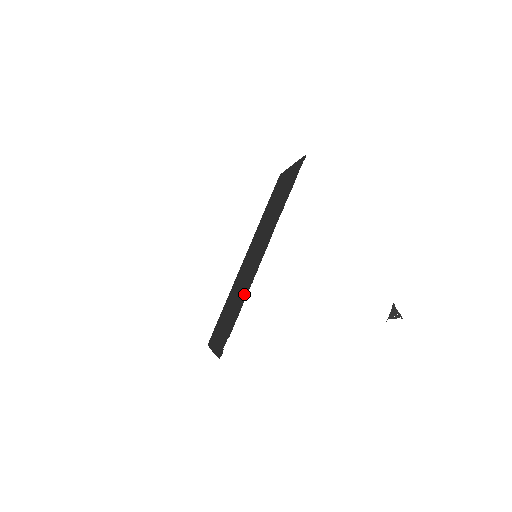
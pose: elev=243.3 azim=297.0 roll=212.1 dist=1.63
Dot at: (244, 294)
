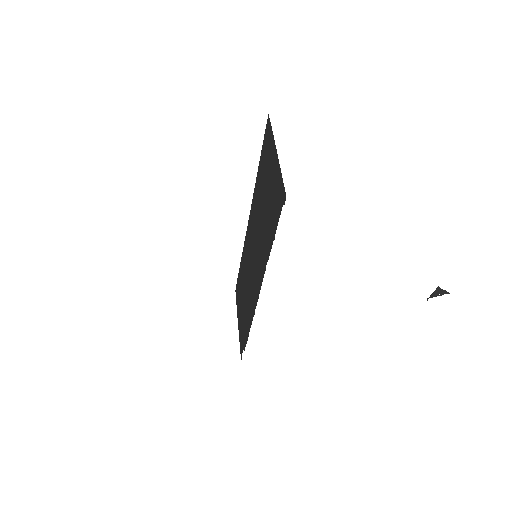
Dot at: (249, 316)
